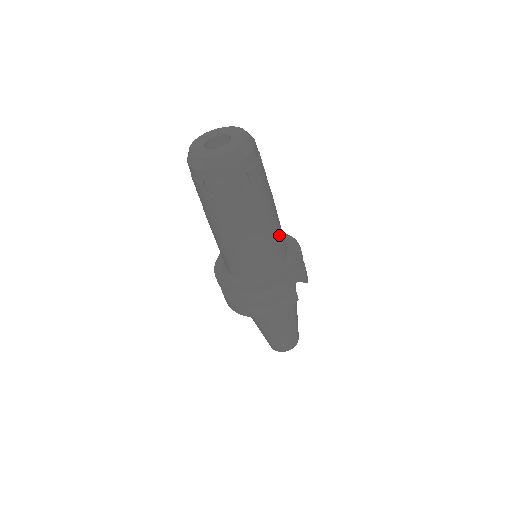
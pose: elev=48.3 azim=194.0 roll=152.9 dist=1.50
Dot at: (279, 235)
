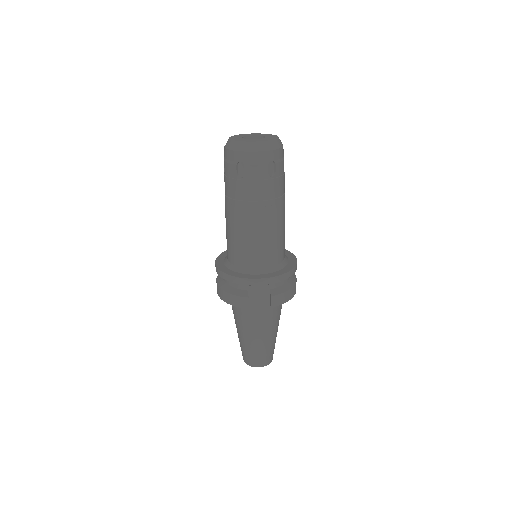
Dot at: (262, 242)
